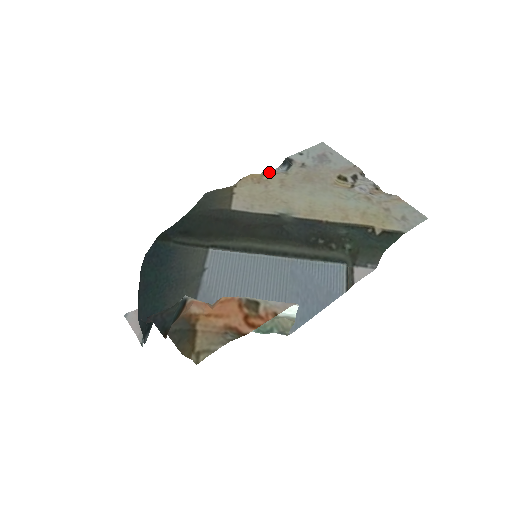
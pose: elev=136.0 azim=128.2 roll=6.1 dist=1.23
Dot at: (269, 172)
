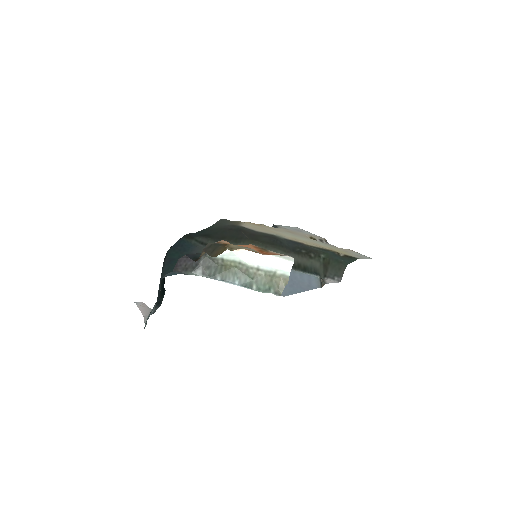
Dot at: occluded
